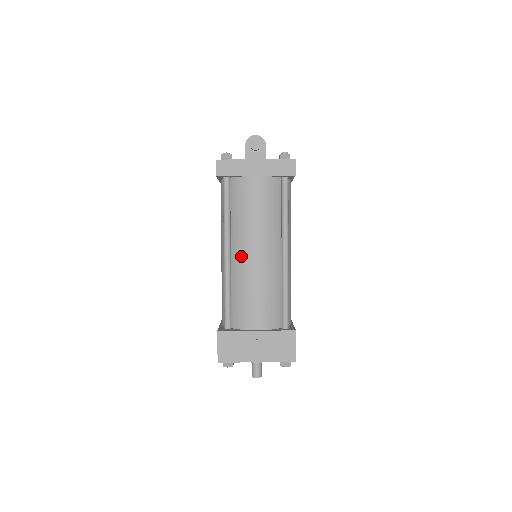
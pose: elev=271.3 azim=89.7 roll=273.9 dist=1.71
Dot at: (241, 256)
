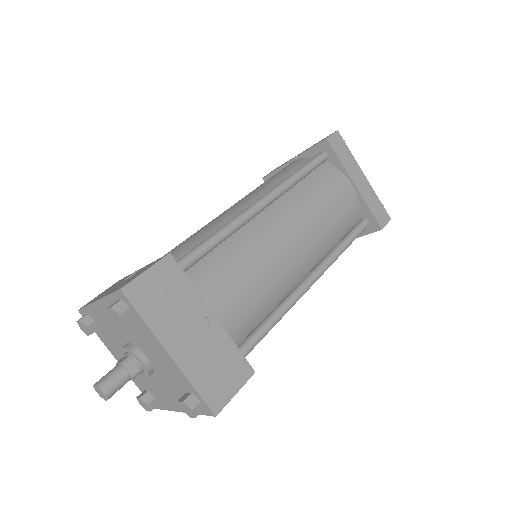
Dot at: (276, 223)
